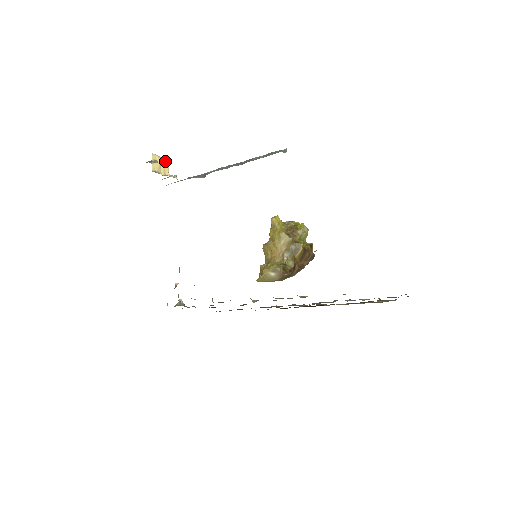
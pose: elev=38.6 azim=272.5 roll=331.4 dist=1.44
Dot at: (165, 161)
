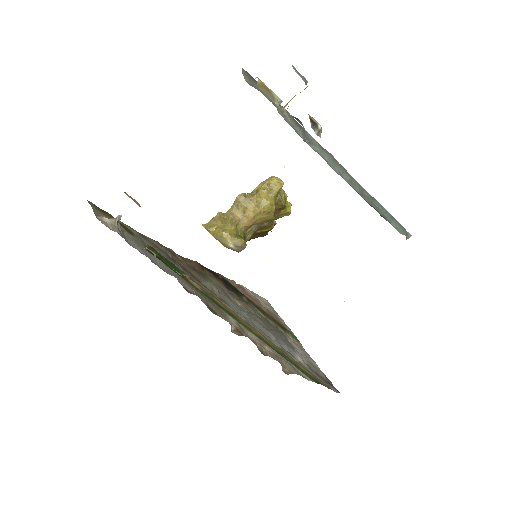
Dot at: occluded
